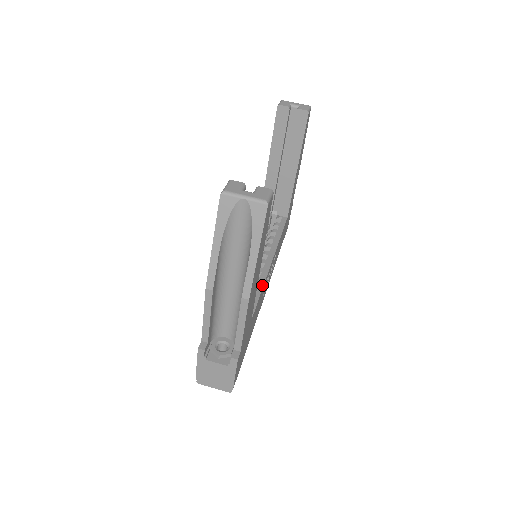
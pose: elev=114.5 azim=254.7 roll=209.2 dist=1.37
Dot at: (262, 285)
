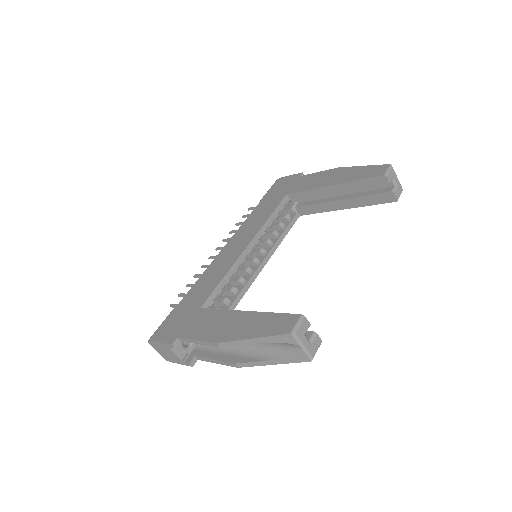
Dot at: (244, 294)
